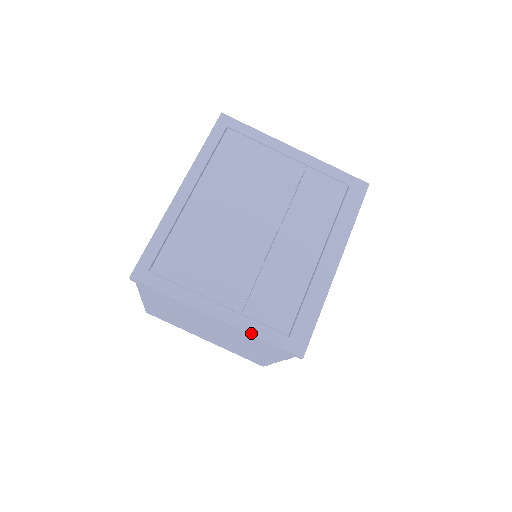
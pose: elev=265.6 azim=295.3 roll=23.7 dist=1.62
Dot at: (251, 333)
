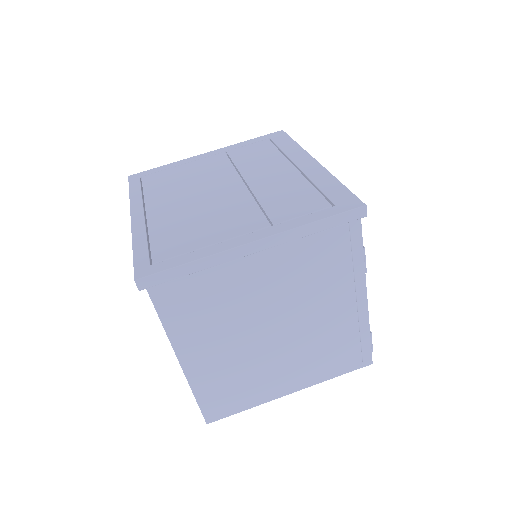
Dot at: (298, 226)
